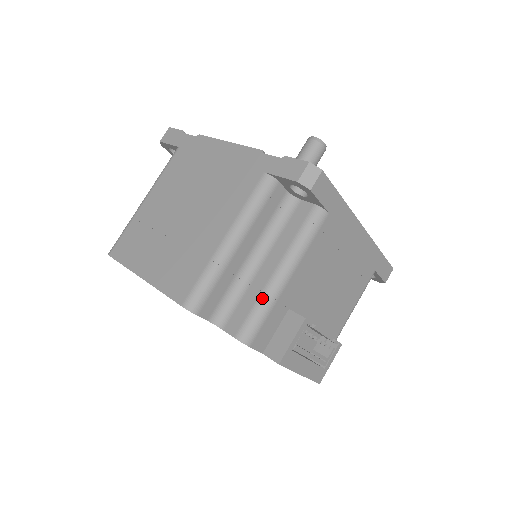
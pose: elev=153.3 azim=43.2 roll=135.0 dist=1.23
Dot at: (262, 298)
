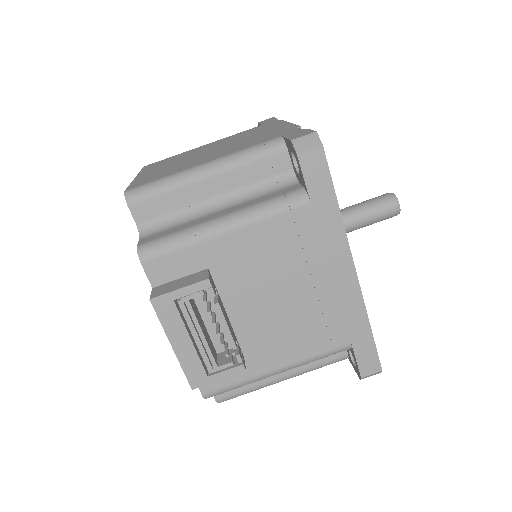
Dot at: (187, 230)
